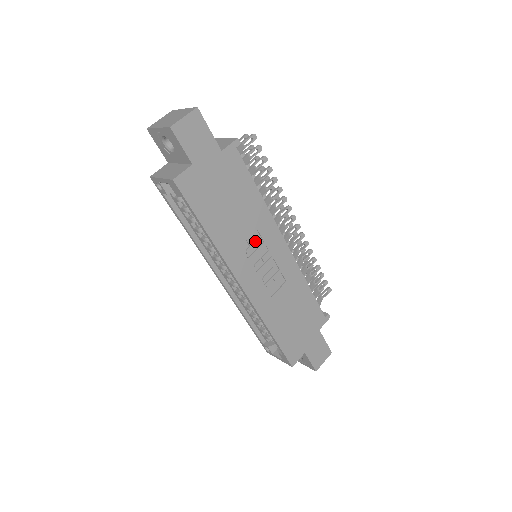
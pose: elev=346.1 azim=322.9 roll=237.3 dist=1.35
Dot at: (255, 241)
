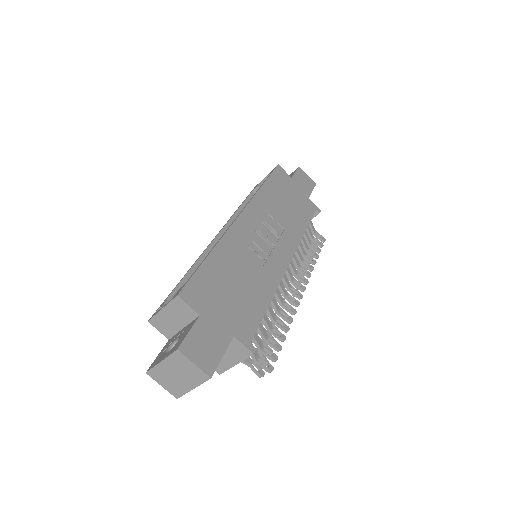
Dot at: (277, 227)
